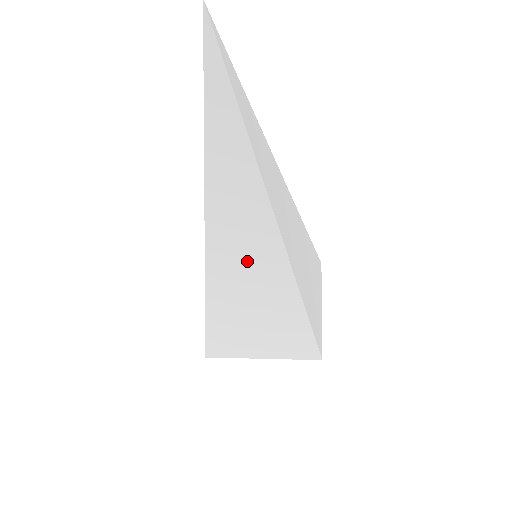
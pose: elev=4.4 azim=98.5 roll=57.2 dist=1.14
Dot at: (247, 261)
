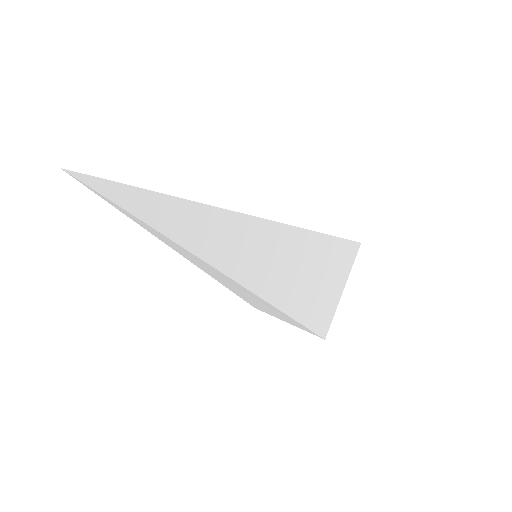
Dot at: (220, 276)
